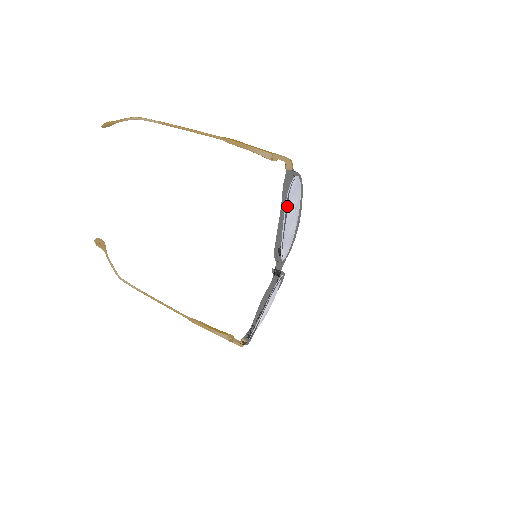
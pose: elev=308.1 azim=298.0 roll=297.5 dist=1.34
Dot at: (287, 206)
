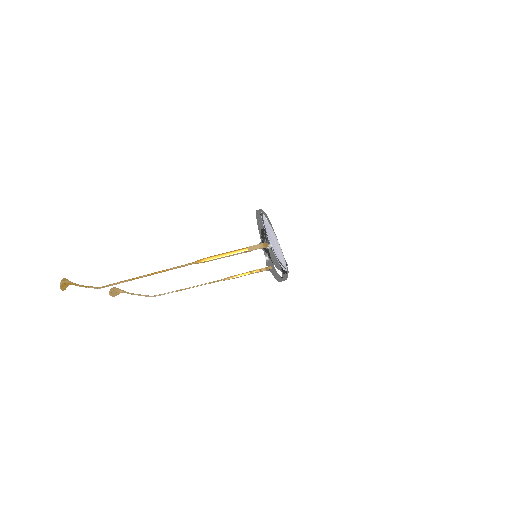
Dot at: (282, 265)
